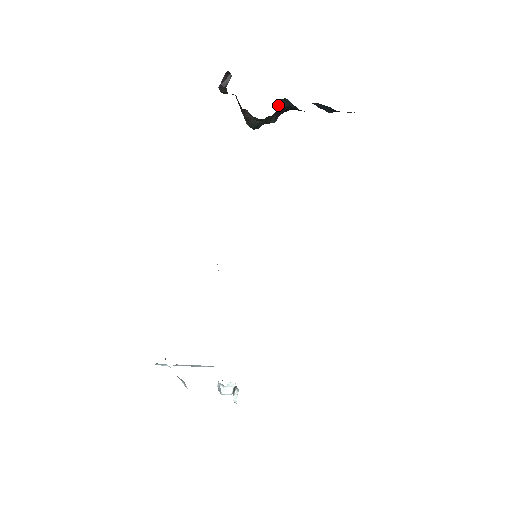
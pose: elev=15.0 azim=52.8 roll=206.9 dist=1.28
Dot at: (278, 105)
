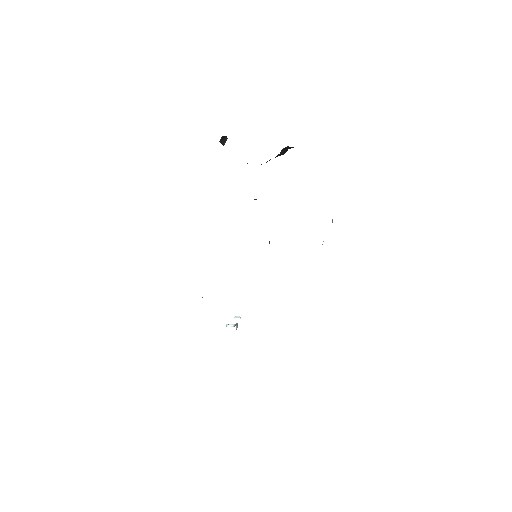
Dot at: (281, 151)
